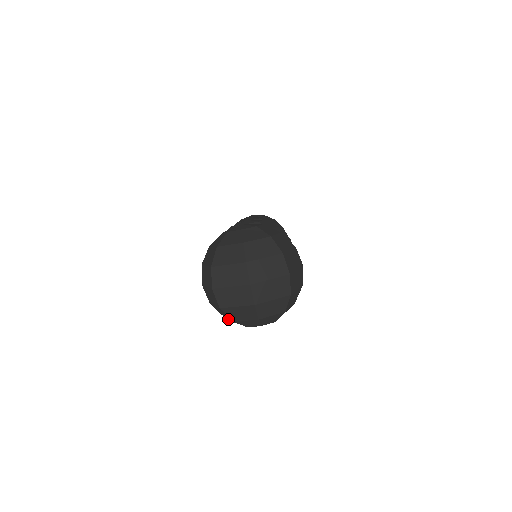
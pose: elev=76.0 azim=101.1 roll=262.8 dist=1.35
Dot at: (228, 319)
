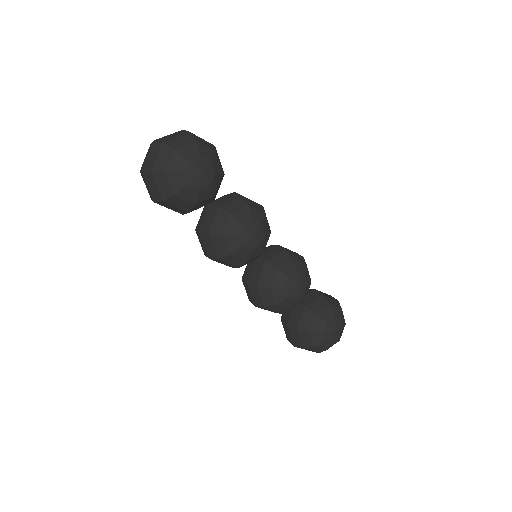
Dot at: (169, 182)
